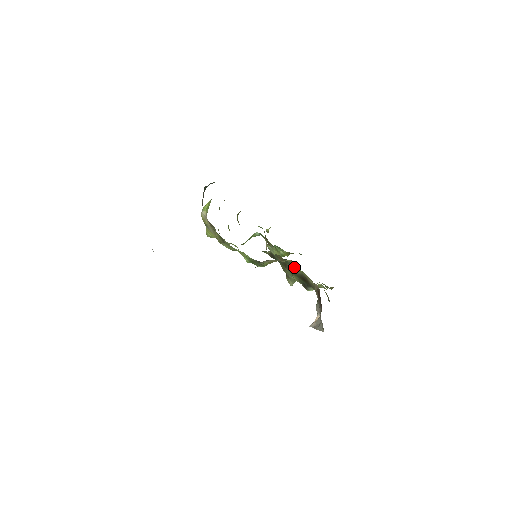
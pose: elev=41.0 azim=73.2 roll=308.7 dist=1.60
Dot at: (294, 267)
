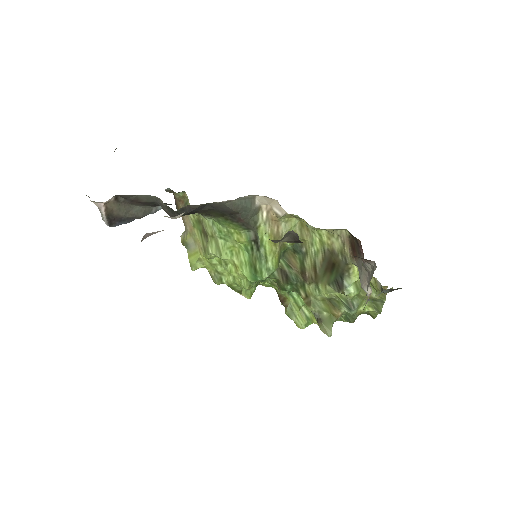
Dot at: (311, 251)
